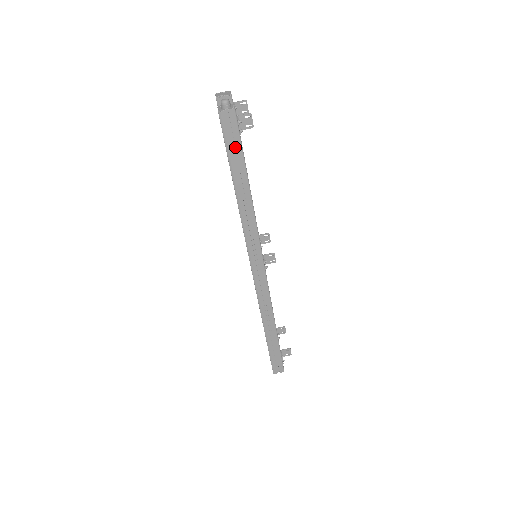
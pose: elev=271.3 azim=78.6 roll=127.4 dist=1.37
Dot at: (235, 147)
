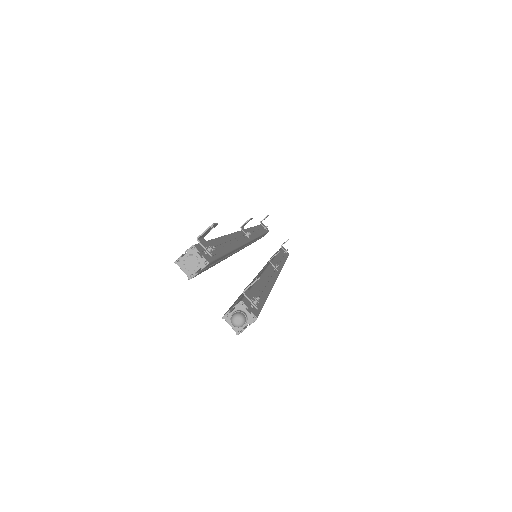
Dot at: occluded
